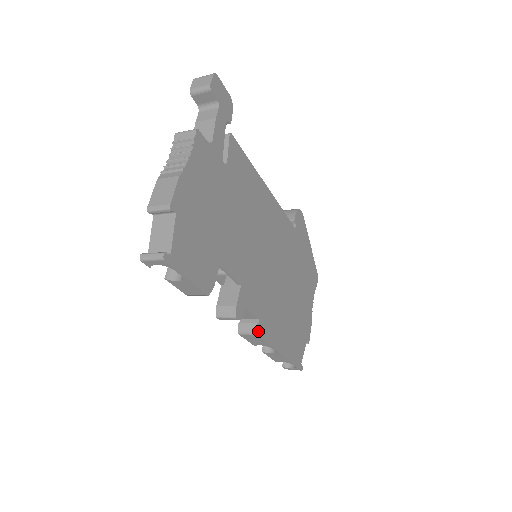
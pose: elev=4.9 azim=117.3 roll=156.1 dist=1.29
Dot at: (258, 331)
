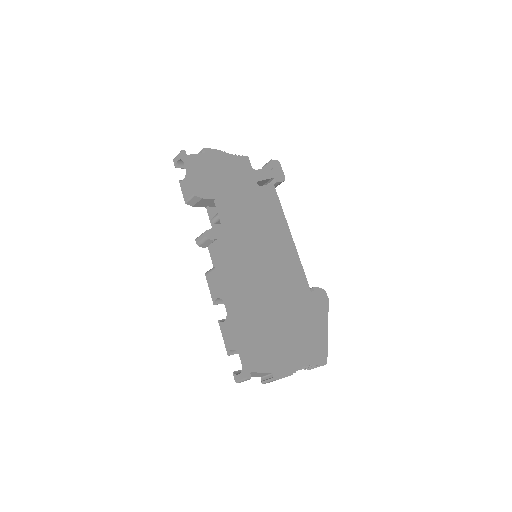
Dot at: (218, 268)
